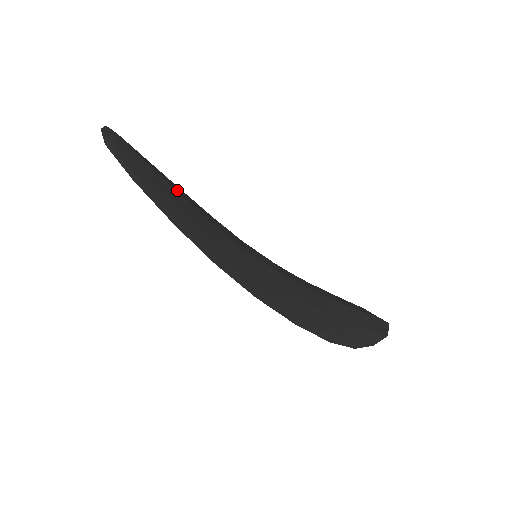
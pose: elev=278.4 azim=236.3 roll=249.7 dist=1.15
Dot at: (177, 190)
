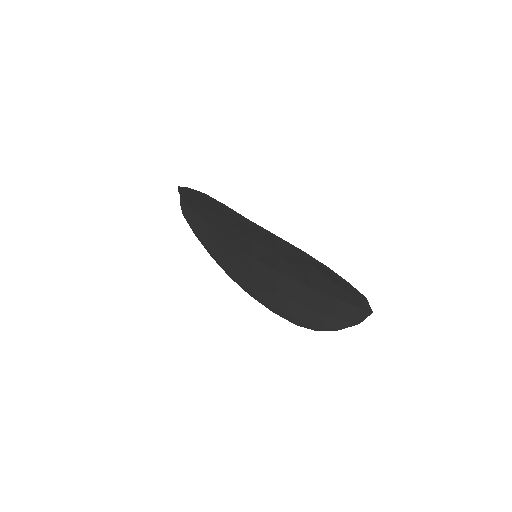
Dot at: (210, 227)
